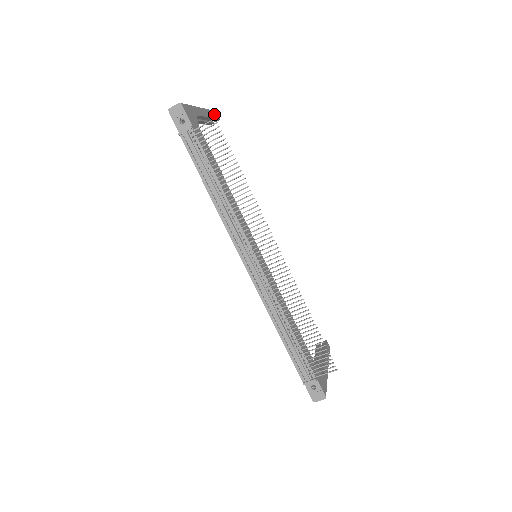
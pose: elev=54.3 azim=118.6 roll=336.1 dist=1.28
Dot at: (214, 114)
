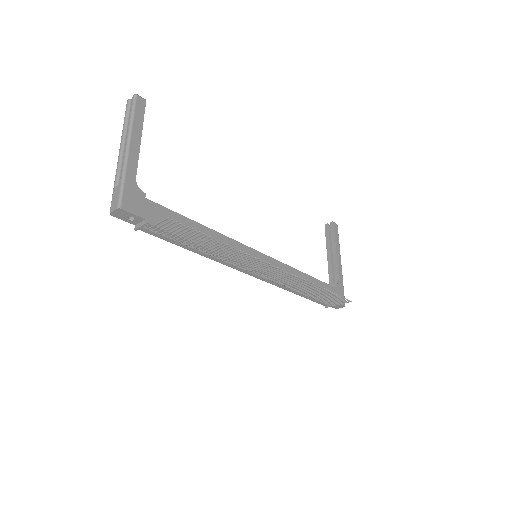
Dot at: (138, 111)
